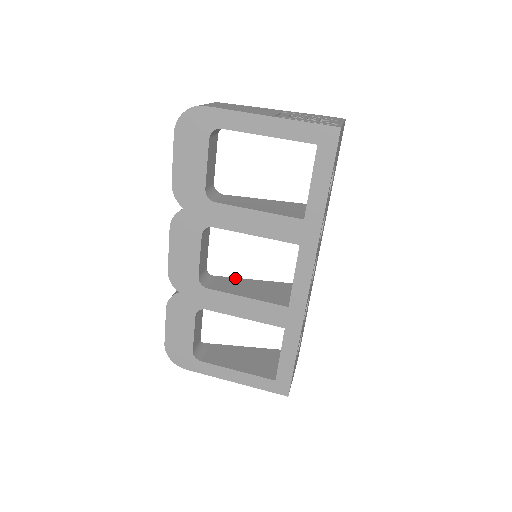
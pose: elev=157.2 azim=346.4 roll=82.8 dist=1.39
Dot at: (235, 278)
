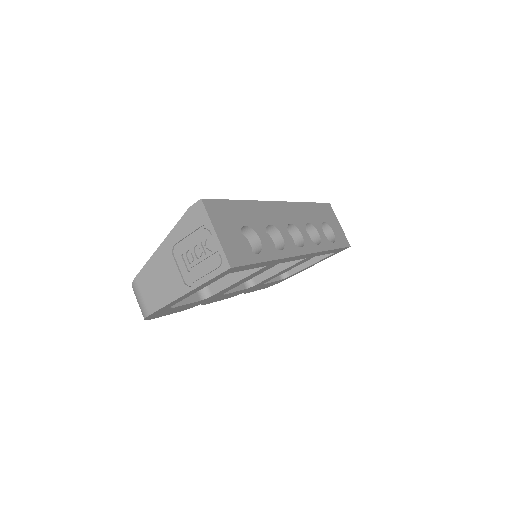
Dot at: occluded
